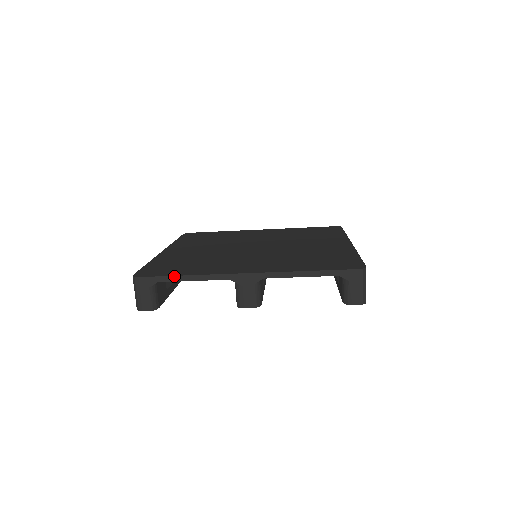
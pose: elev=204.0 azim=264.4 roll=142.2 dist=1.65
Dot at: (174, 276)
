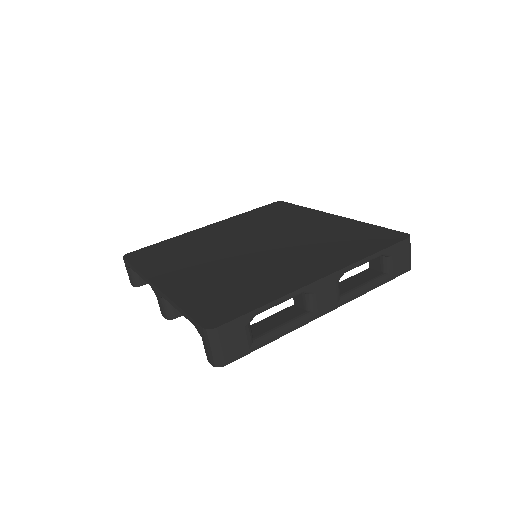
Dot at: (132, 266)
